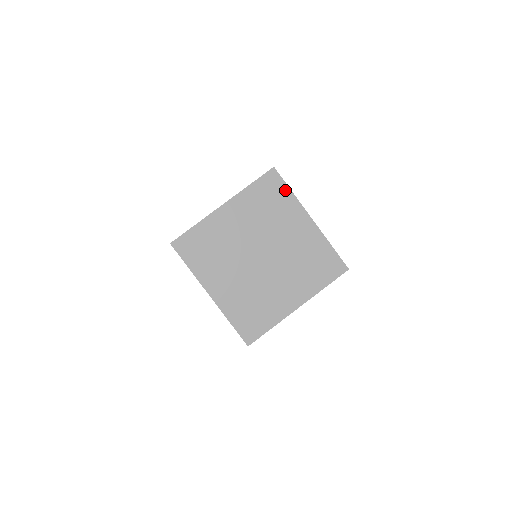
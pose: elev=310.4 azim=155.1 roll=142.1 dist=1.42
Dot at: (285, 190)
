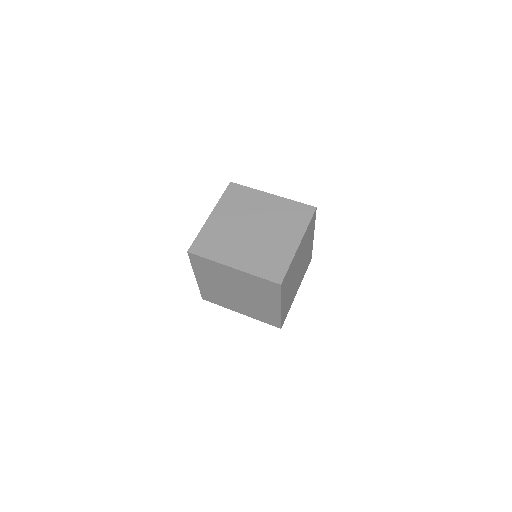
Dot at: (307, 220)
